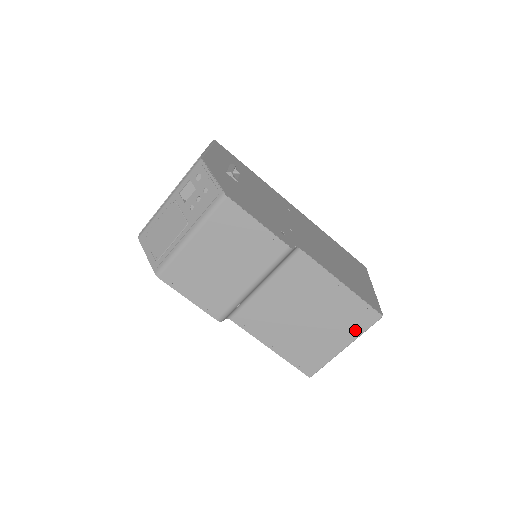
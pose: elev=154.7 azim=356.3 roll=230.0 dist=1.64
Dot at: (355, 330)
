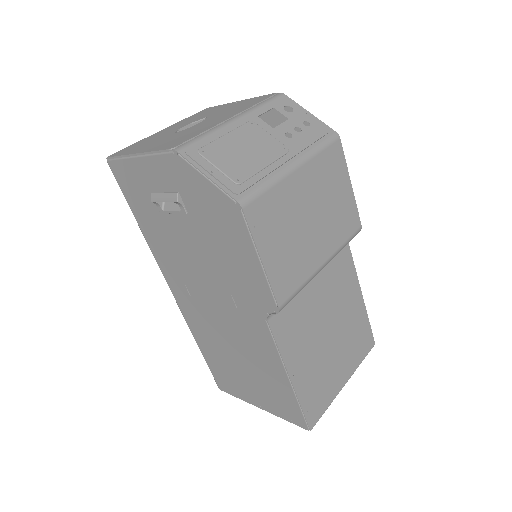
Dot at: (357, 359)
